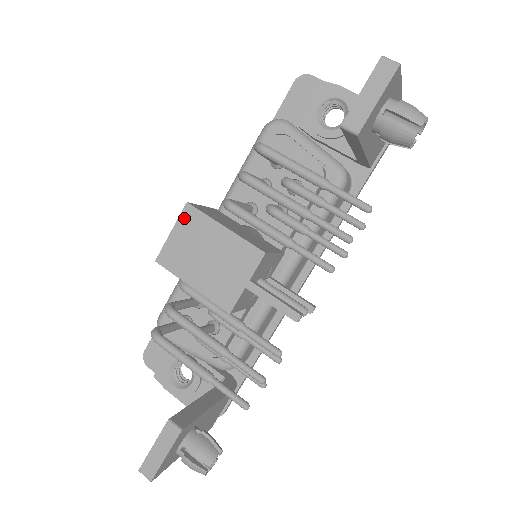
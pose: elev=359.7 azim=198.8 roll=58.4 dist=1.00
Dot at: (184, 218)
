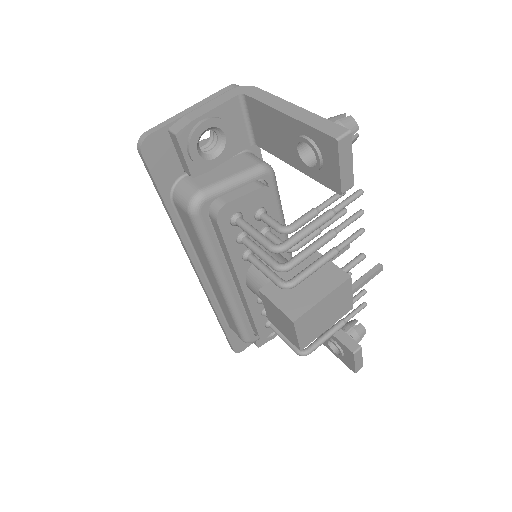
Dot at: (299, 326)
